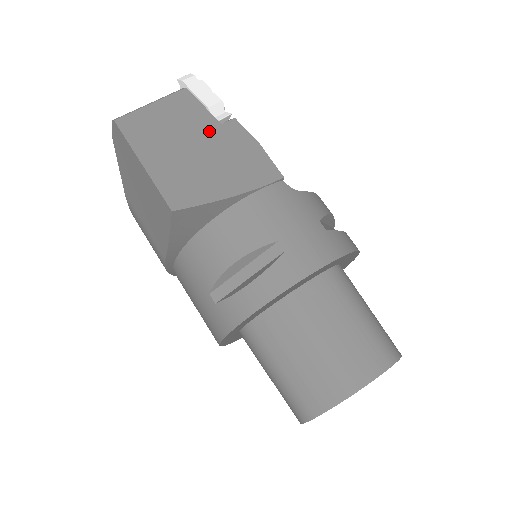
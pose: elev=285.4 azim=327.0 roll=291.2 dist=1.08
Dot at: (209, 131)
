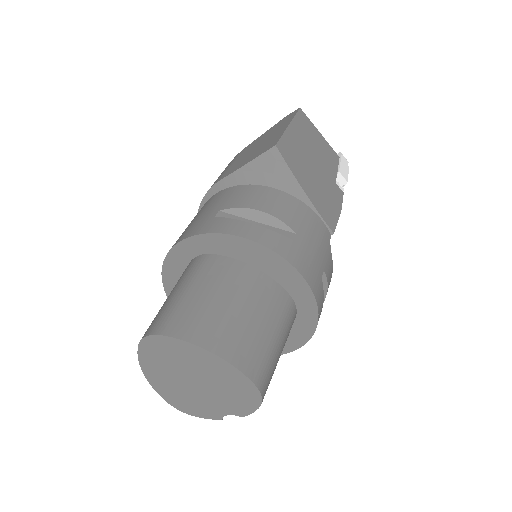
Dot at: (328, 173)
